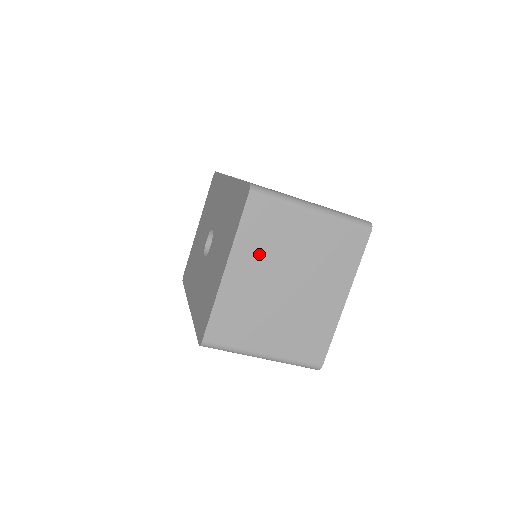
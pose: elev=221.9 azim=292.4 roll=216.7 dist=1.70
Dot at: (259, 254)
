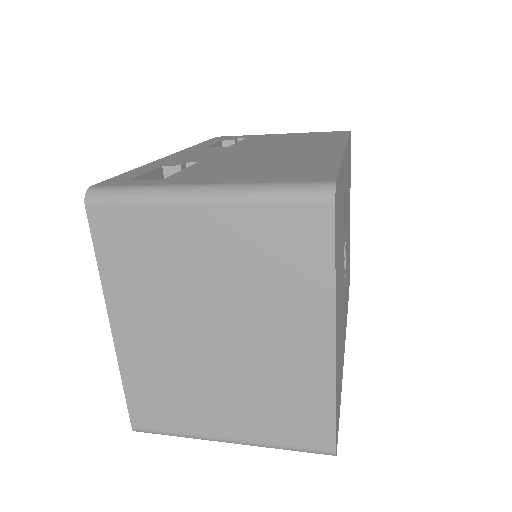
Dot at: (147, 296)
